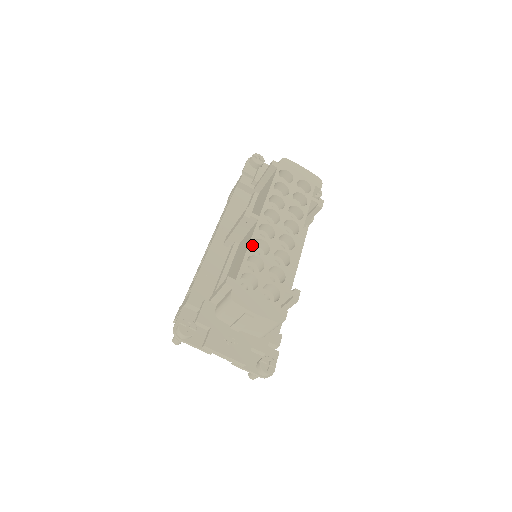
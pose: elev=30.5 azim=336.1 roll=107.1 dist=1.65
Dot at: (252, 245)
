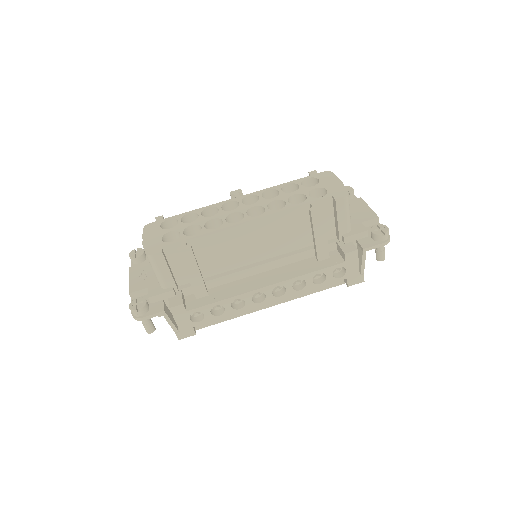
Dot at: (206, 208)
